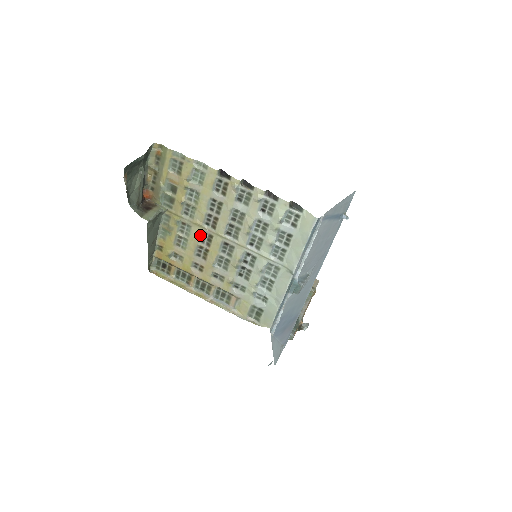
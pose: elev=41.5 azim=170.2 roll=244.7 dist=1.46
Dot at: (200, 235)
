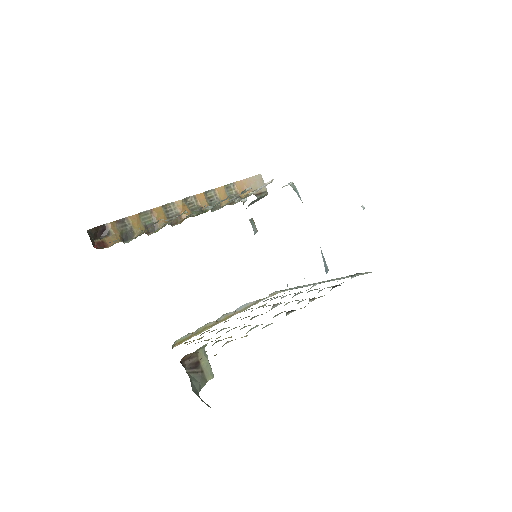
Dot at: occluded
